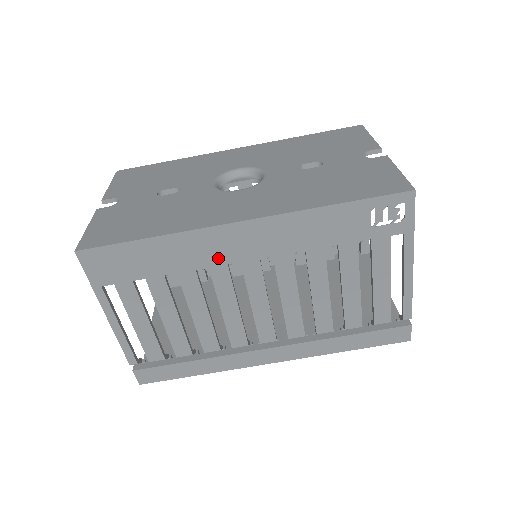
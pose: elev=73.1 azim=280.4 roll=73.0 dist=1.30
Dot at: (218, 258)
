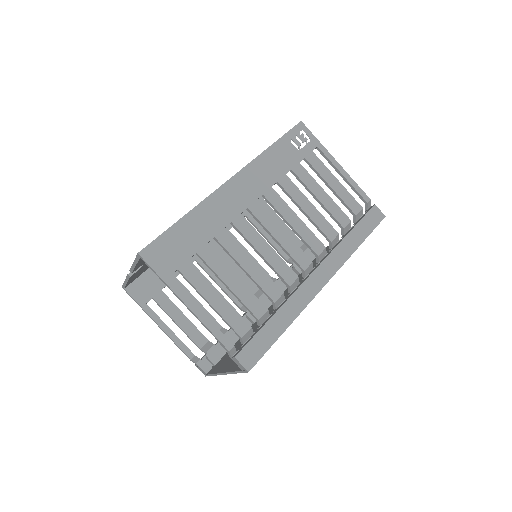
Dot at: (232, 212)
